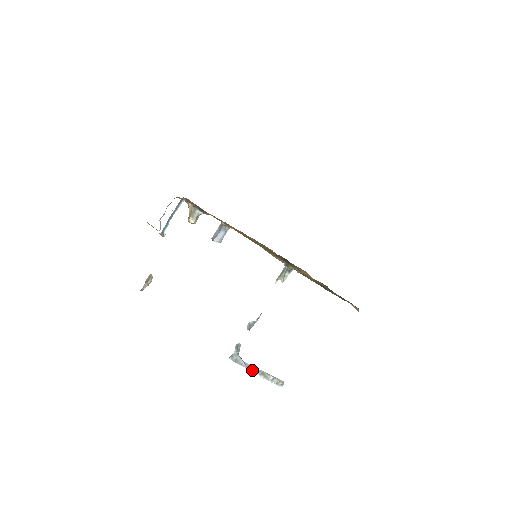
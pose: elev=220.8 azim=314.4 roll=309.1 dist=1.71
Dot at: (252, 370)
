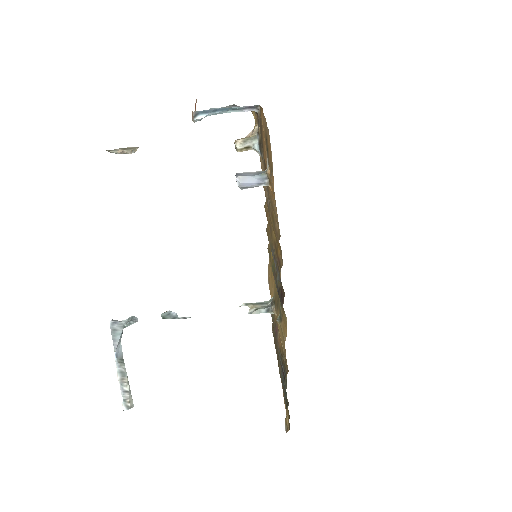
Dot at: (118, 358)
